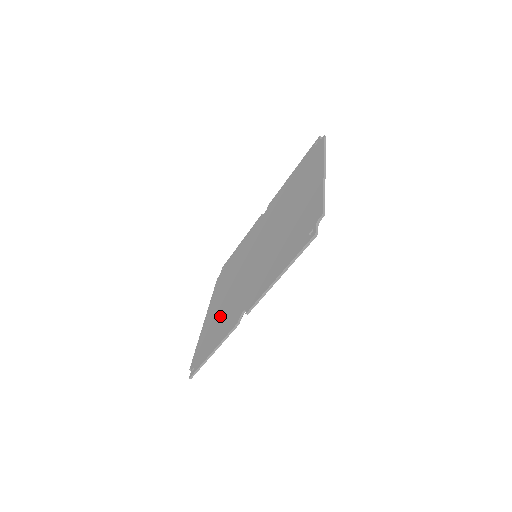
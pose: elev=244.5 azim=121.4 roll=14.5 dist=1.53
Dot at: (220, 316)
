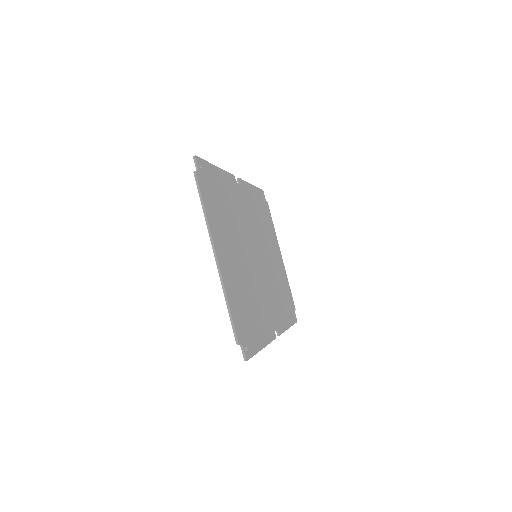
Dot at: occluded
